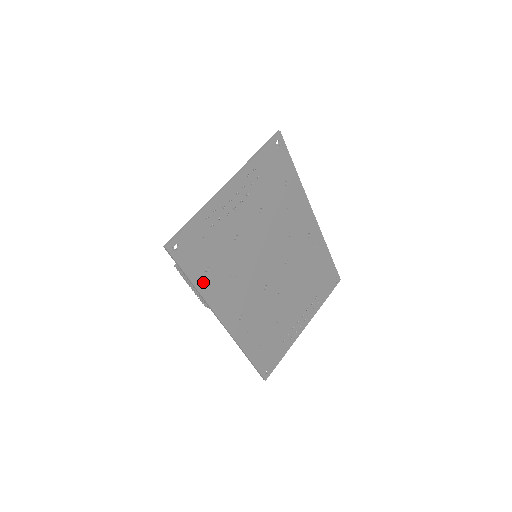
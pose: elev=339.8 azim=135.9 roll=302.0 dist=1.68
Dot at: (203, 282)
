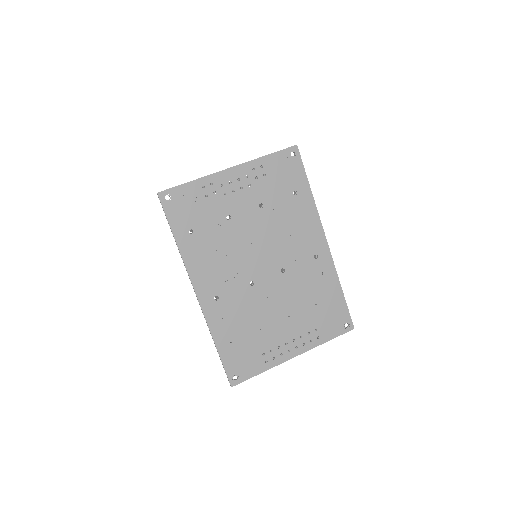
Dot at: (185, 241)
